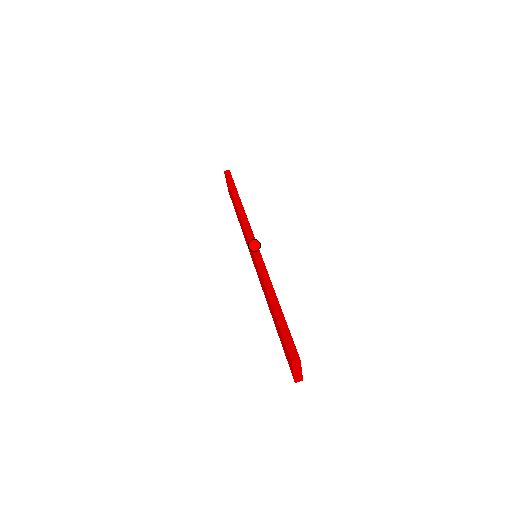
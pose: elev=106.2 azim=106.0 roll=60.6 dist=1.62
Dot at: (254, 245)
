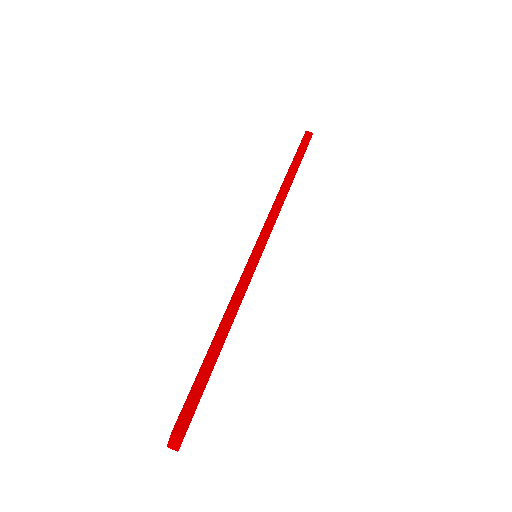
Dot at: (261, 244)
